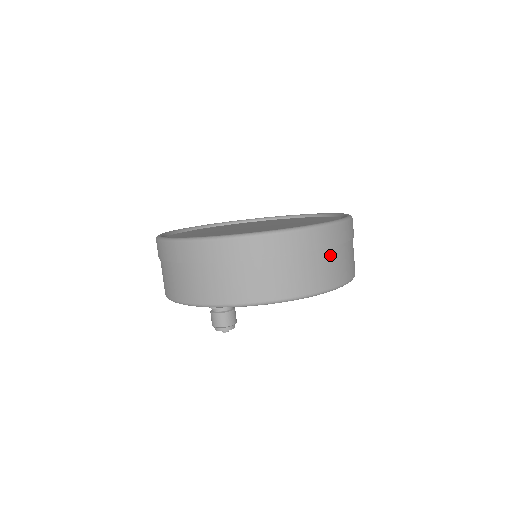
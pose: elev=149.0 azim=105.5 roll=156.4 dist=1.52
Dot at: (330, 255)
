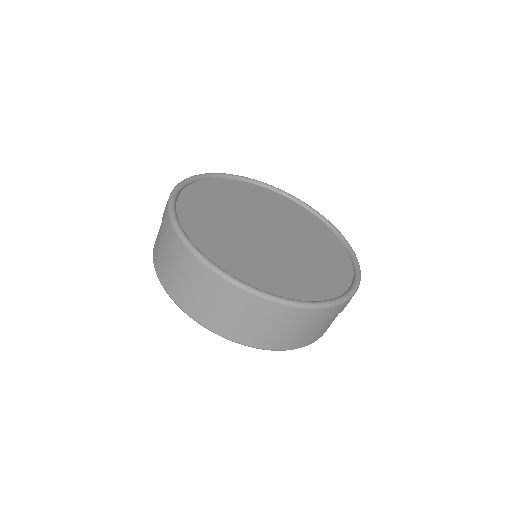
Dot at: occluded
